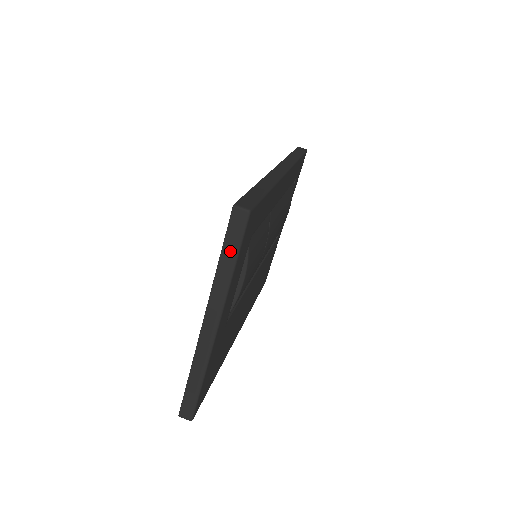
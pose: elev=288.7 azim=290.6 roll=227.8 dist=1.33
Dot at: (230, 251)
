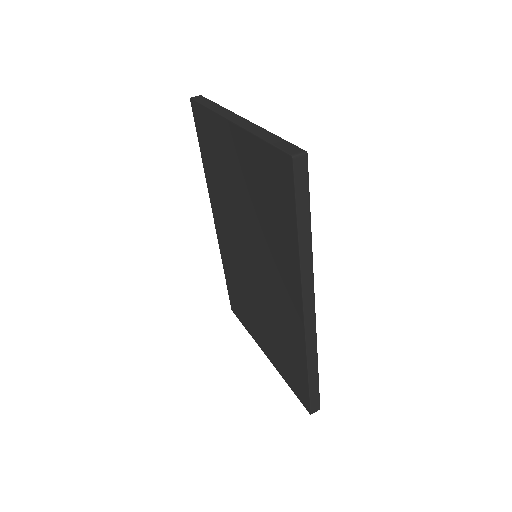
Dot at: (208, 103)
